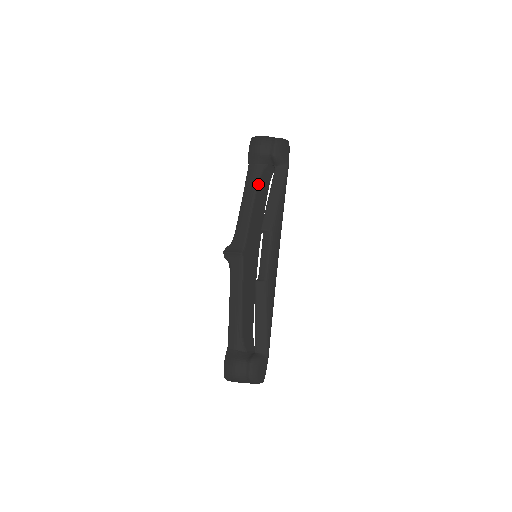
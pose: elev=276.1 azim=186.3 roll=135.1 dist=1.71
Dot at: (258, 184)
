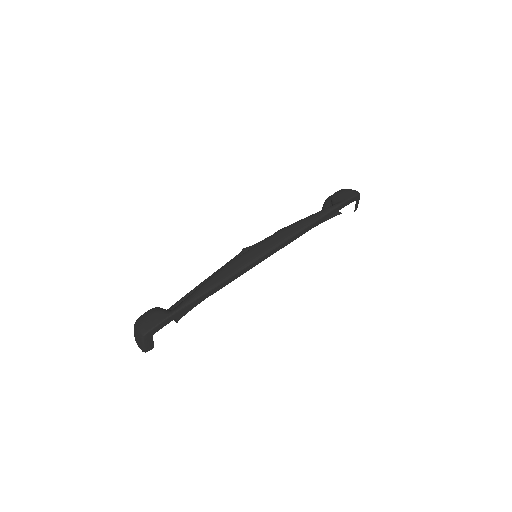
Dot at: occluded
